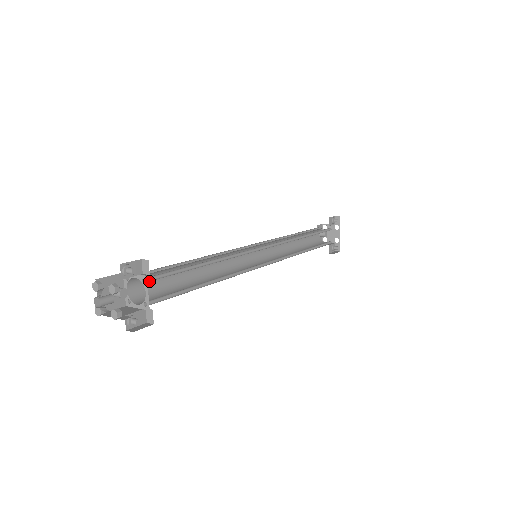
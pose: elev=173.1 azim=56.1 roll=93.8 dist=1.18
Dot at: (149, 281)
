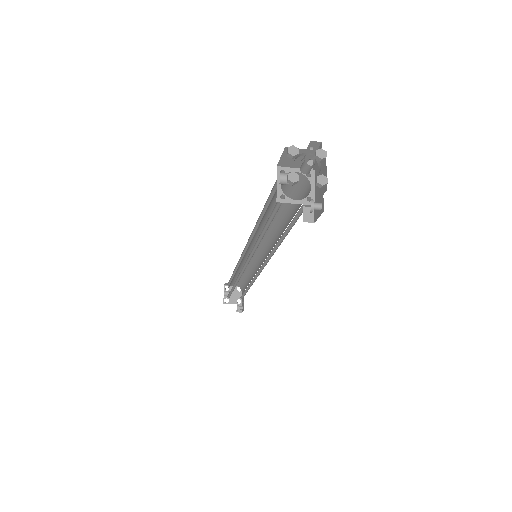
Dot at: (306, 180)
